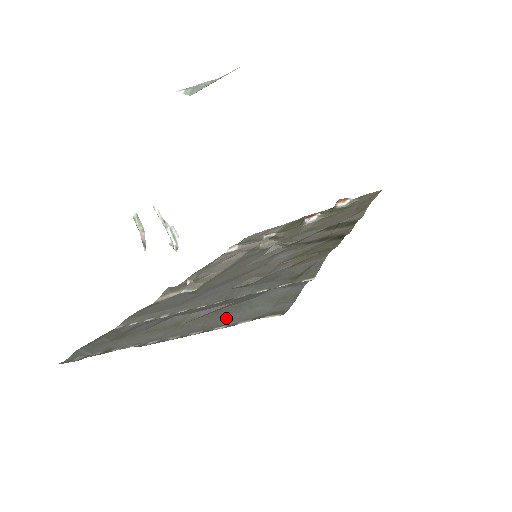
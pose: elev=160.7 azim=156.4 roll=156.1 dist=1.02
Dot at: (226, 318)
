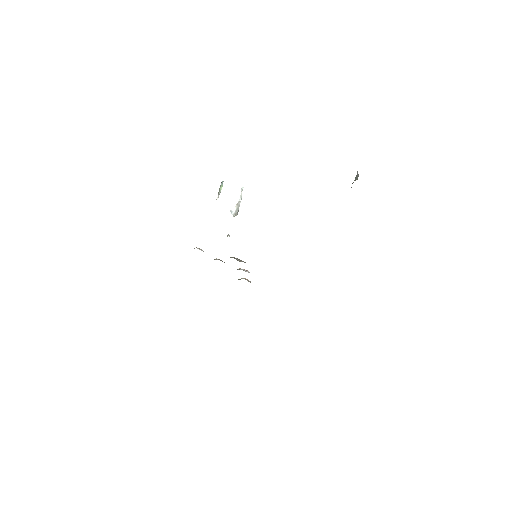
Dot at: occluded
